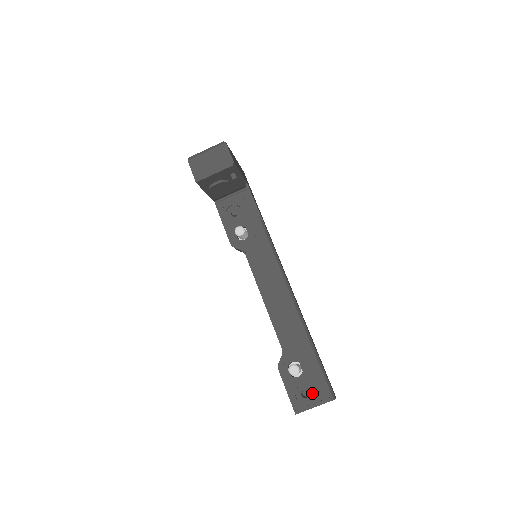
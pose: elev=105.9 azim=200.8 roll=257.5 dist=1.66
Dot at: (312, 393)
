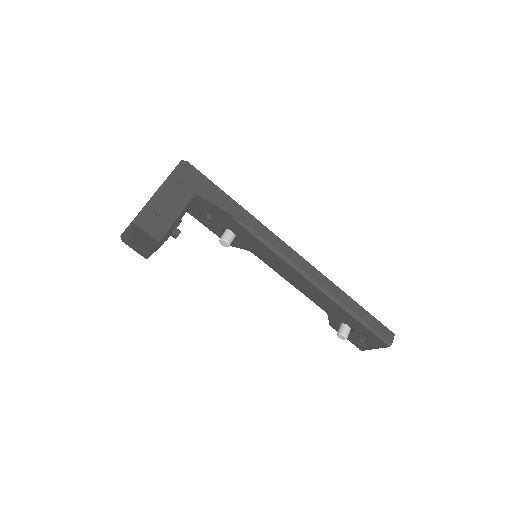
Dot at: (368, 341)
